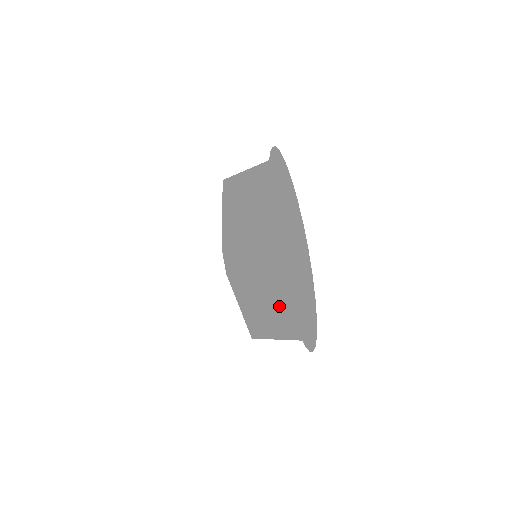
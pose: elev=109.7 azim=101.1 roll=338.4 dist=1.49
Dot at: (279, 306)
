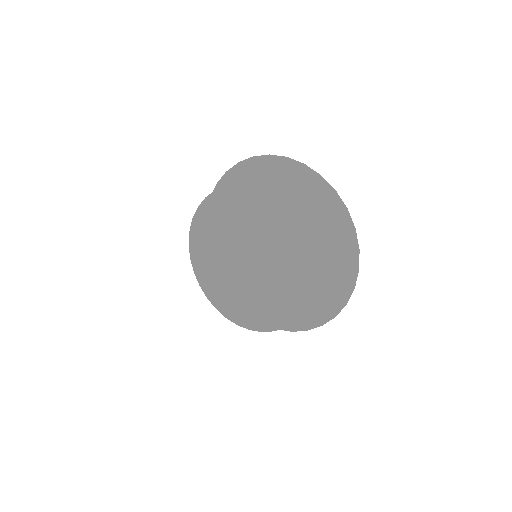
Dot at: (292, 189)
